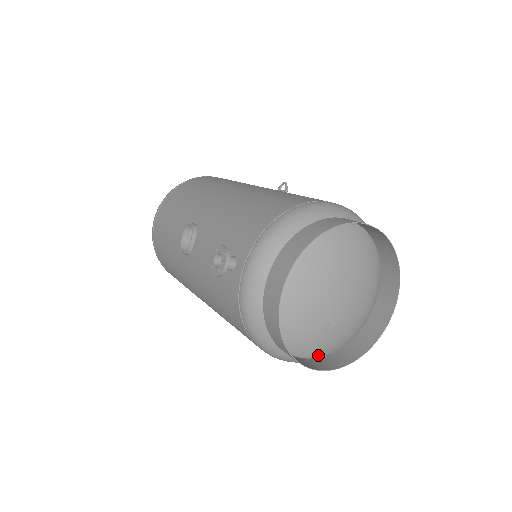
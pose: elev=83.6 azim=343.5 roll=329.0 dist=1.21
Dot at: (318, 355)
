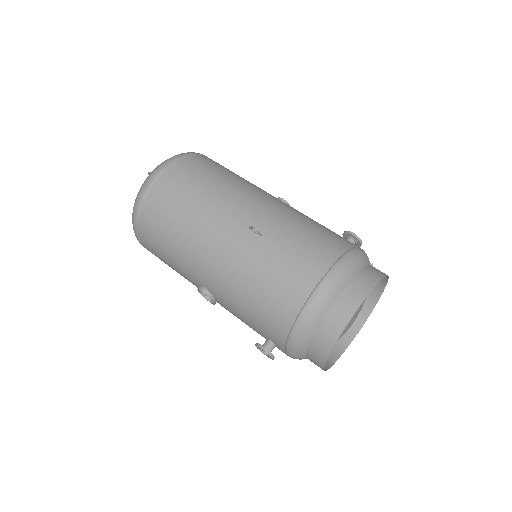
Dot at: occluded
